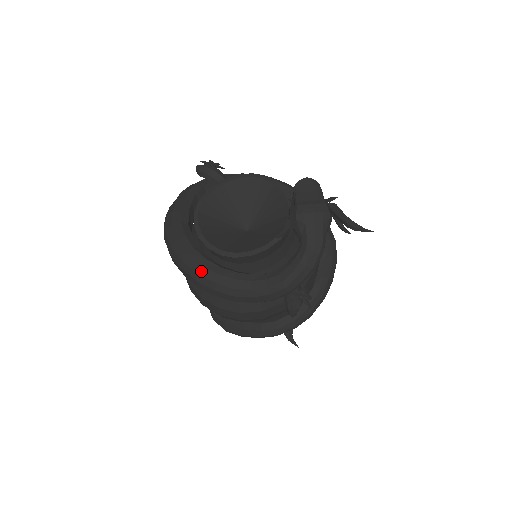
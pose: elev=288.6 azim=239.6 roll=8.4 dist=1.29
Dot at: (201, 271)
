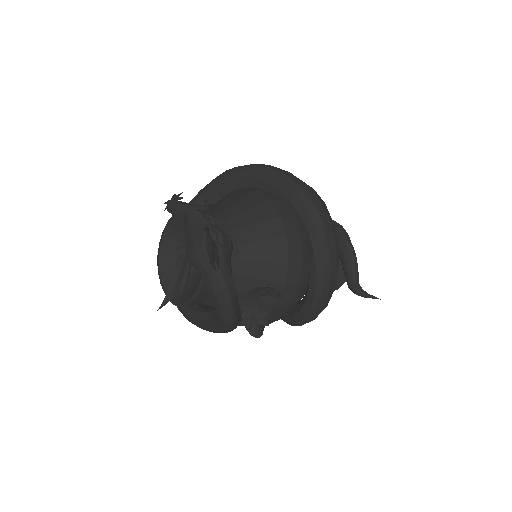
Dot at: (186, 317)
